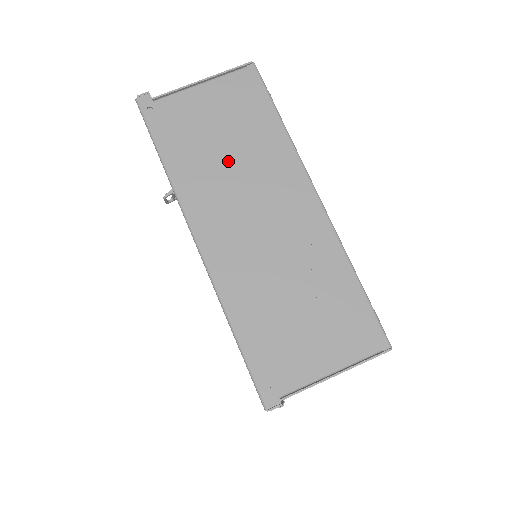
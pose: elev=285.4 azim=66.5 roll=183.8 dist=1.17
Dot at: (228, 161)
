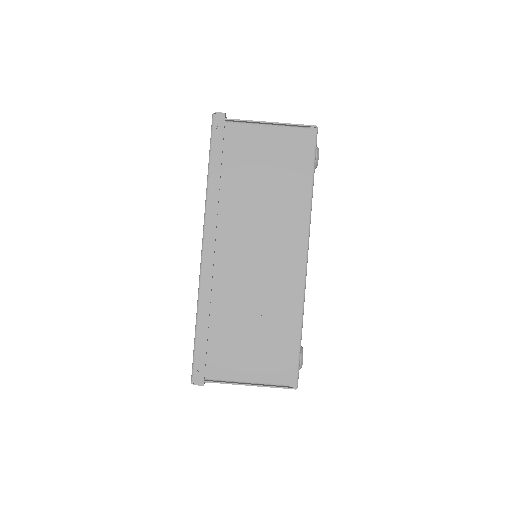
Dot at: (256, 197)
